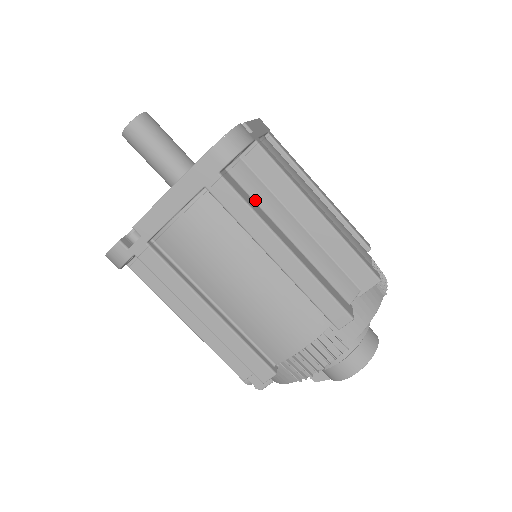
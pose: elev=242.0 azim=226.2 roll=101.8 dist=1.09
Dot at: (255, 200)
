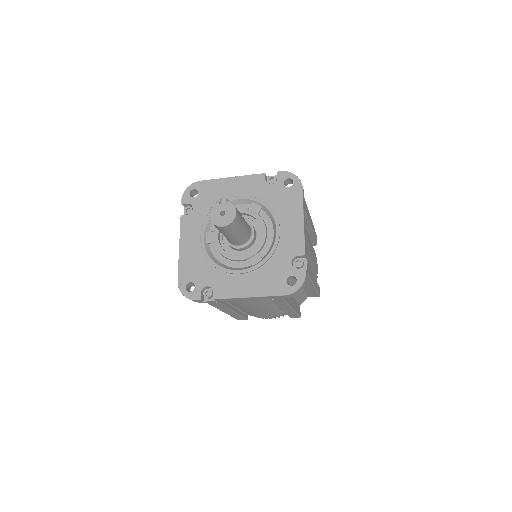
Dot at: occluded
